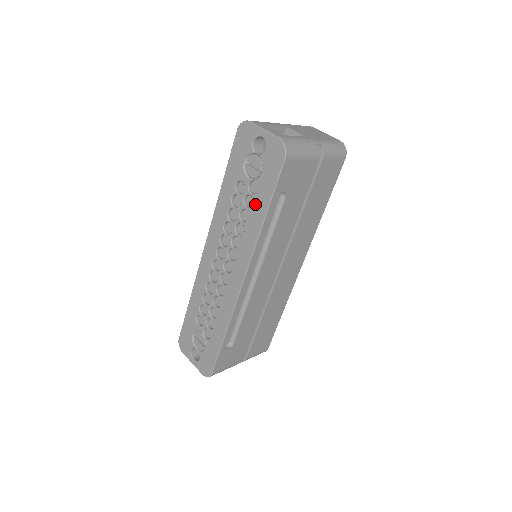
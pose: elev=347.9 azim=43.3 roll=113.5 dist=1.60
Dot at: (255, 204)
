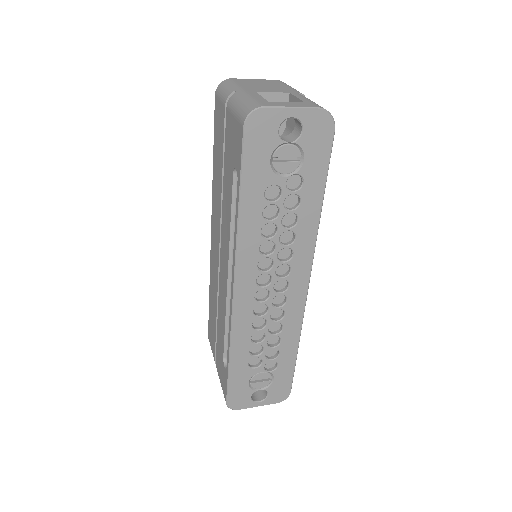
Dot at: (304, 199)
